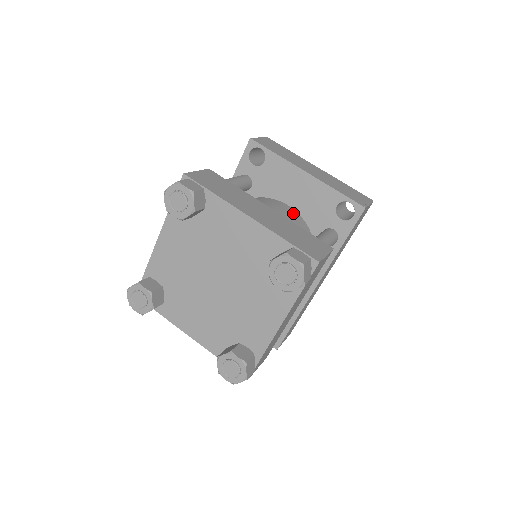
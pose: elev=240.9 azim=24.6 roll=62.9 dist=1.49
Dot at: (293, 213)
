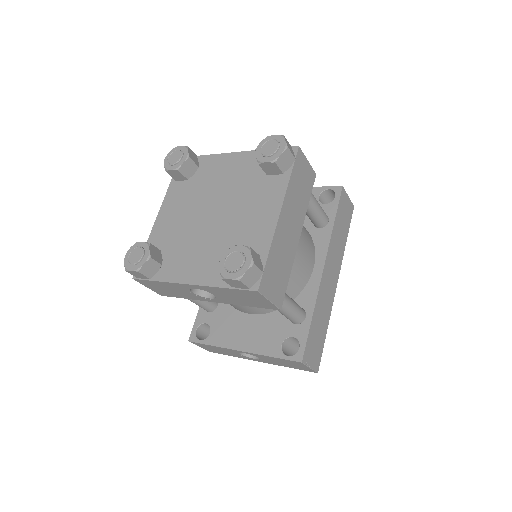
Dot at: occluded
